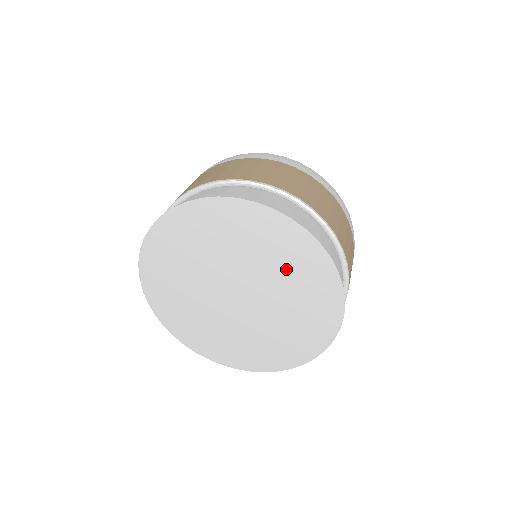
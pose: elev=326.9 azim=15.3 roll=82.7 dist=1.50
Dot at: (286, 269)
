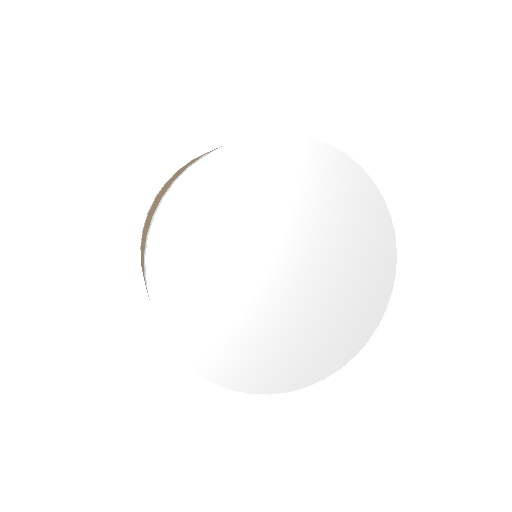
Dot at: (352, 253)
